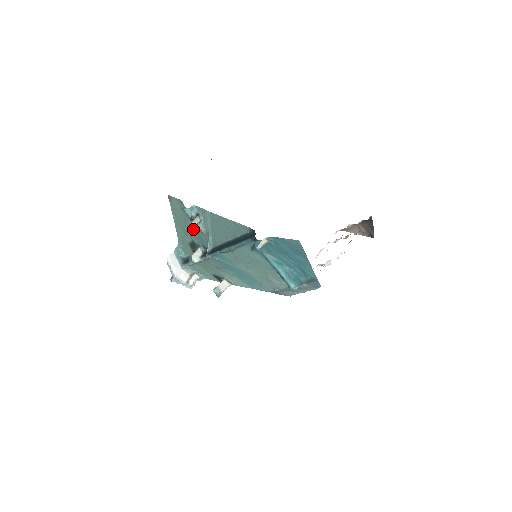
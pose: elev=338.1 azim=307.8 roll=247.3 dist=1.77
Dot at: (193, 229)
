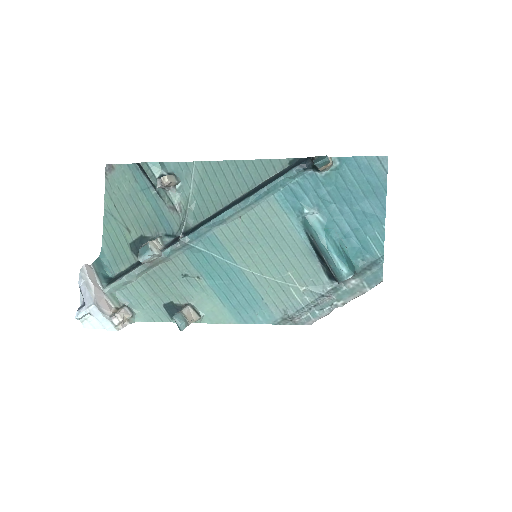
Dot at: (149, 210)
